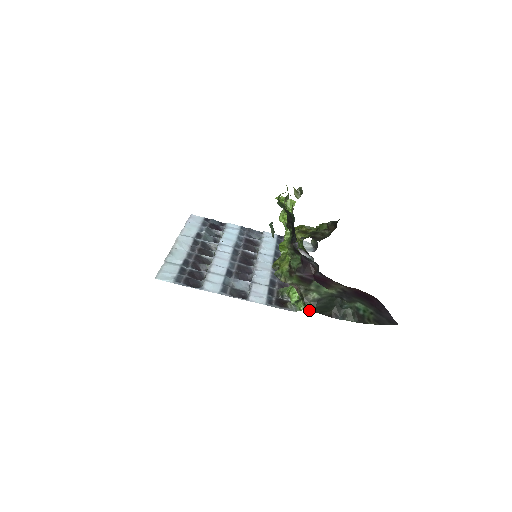
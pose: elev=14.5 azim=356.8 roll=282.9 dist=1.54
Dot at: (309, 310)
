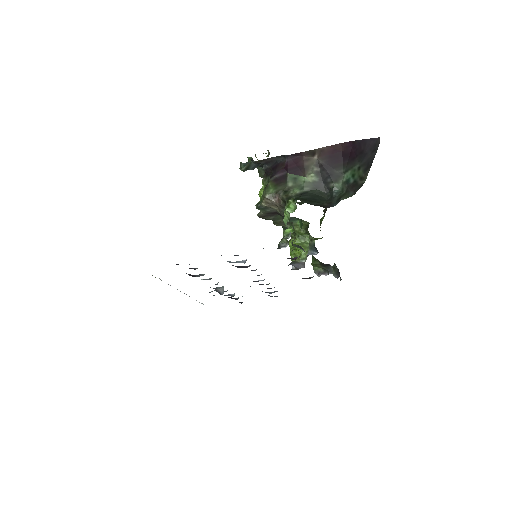
Dot at: (295, 208)
